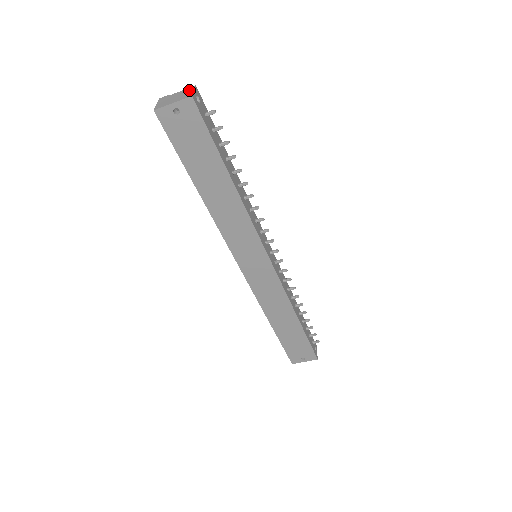
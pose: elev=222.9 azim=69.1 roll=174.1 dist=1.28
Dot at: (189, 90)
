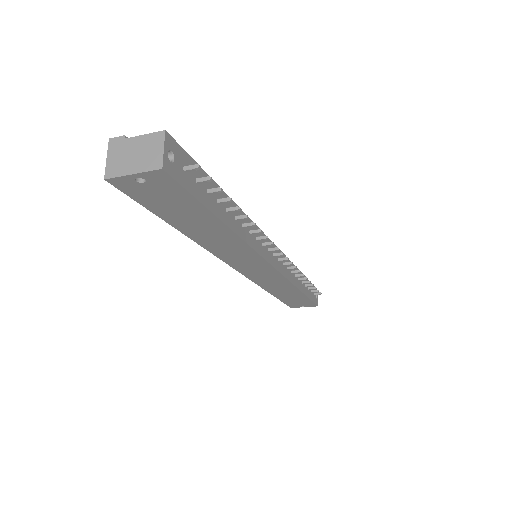
Dot at: (155, 143)
